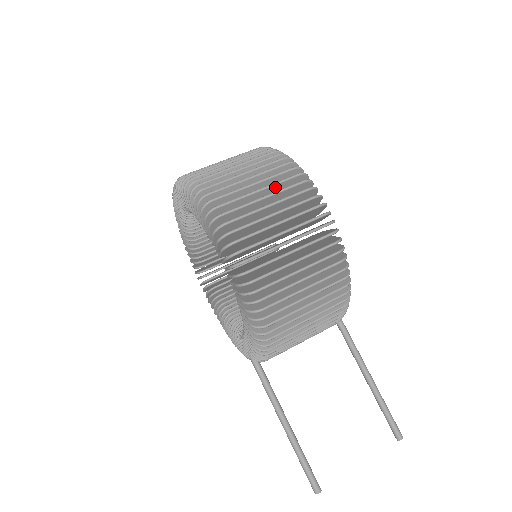
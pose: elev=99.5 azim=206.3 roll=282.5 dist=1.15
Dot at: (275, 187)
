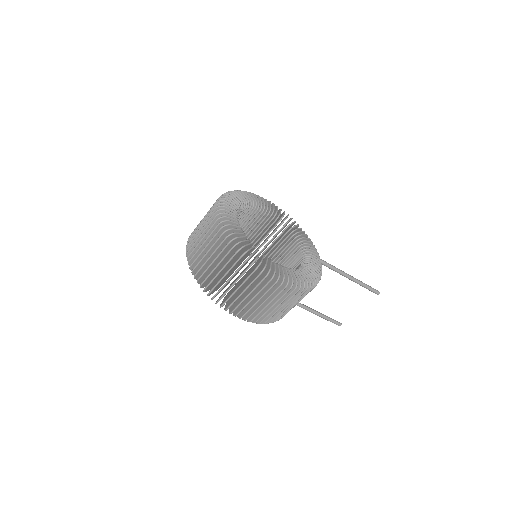
Dot at: occluded
